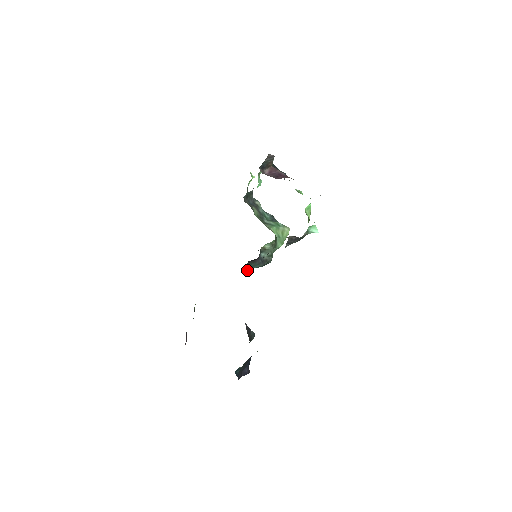
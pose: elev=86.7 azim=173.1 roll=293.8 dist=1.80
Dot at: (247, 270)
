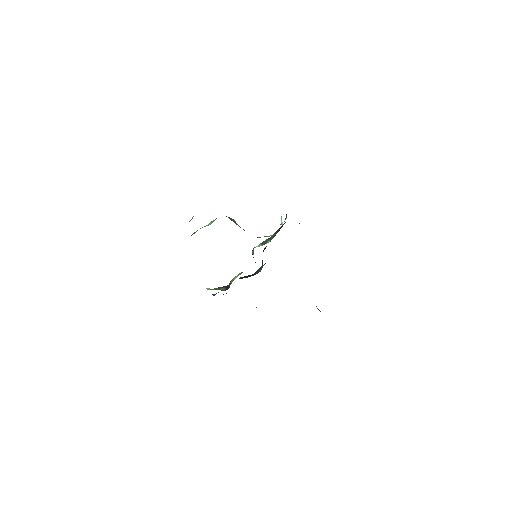
Dot at: occluded
